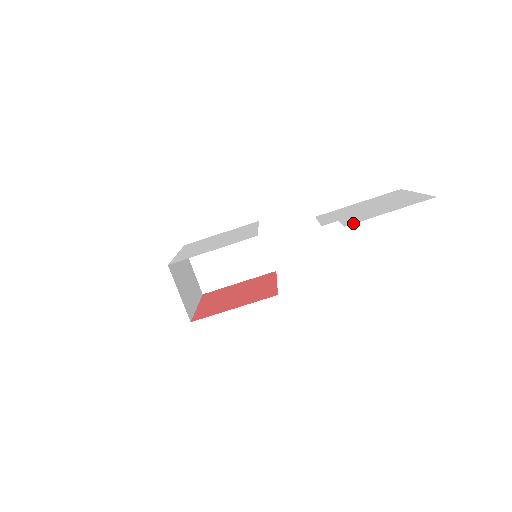
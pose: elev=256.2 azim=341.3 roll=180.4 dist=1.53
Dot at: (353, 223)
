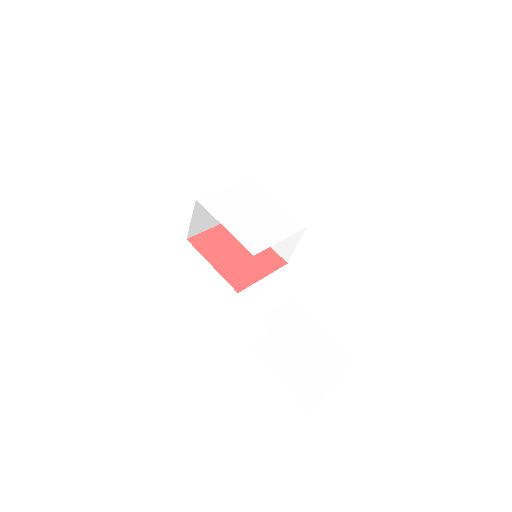
Dot at: (254, 352)
